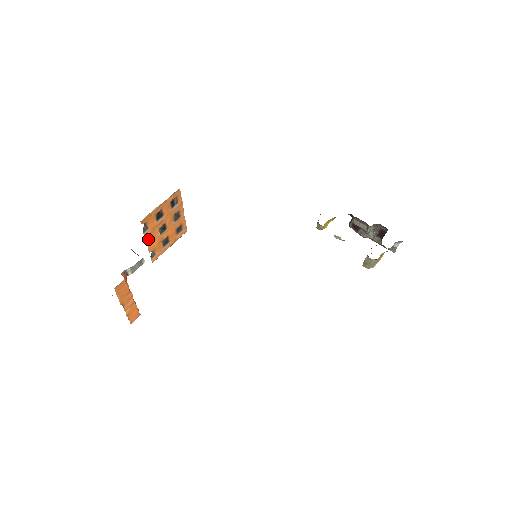
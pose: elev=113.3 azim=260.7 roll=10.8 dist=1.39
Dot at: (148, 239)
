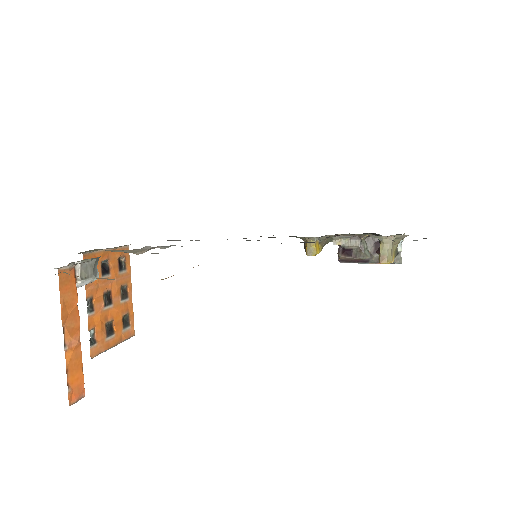
Dot at: (89, 302)
